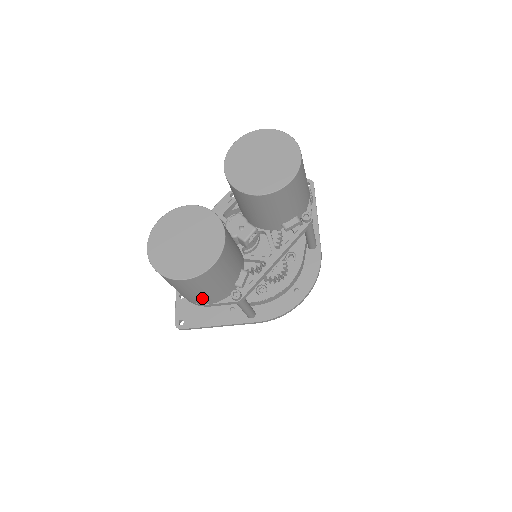
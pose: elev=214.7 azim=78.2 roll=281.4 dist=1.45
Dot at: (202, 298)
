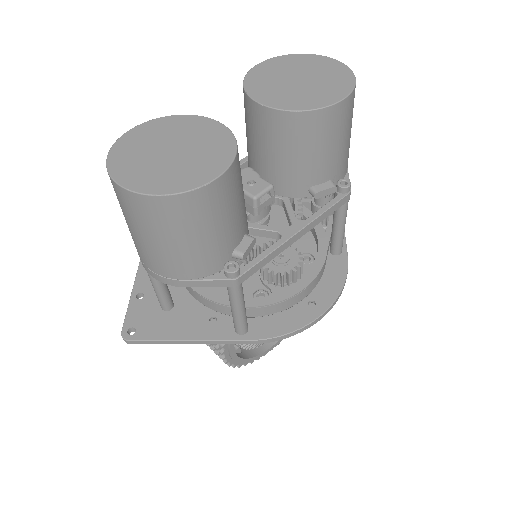
Dot at: (178, 260)
